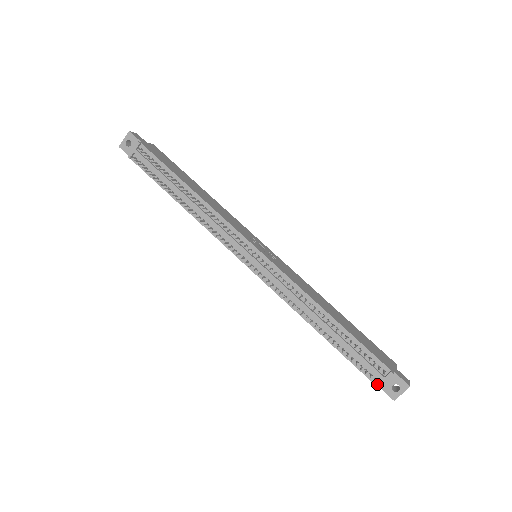
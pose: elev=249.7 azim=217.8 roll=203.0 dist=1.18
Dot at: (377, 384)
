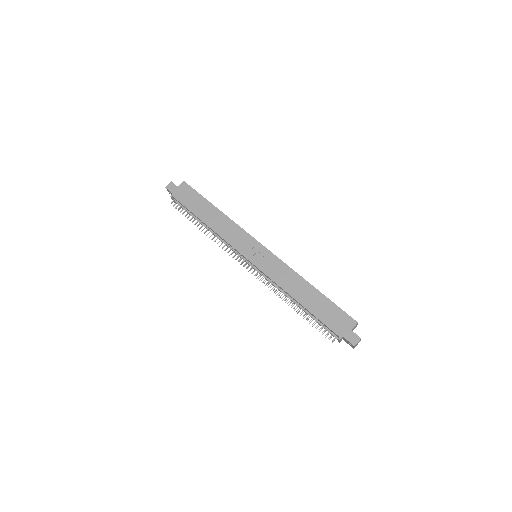
Dot at: occluded
